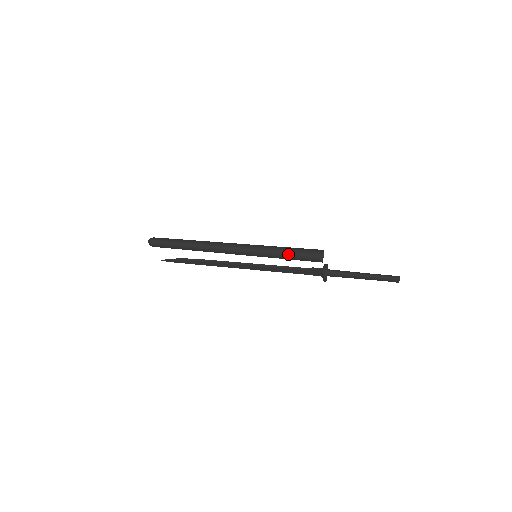
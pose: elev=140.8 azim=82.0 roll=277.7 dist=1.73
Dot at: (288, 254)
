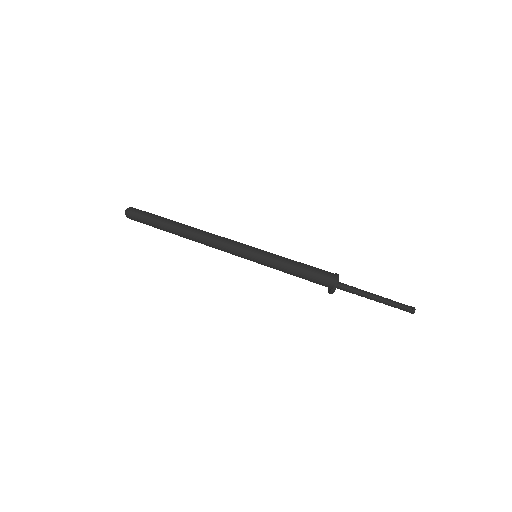
Dot at: (293, 273)
